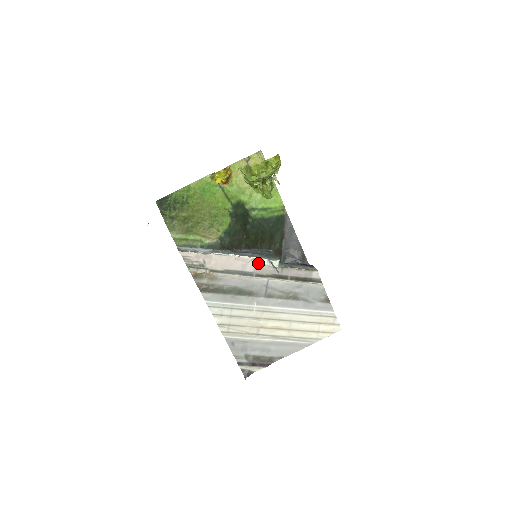
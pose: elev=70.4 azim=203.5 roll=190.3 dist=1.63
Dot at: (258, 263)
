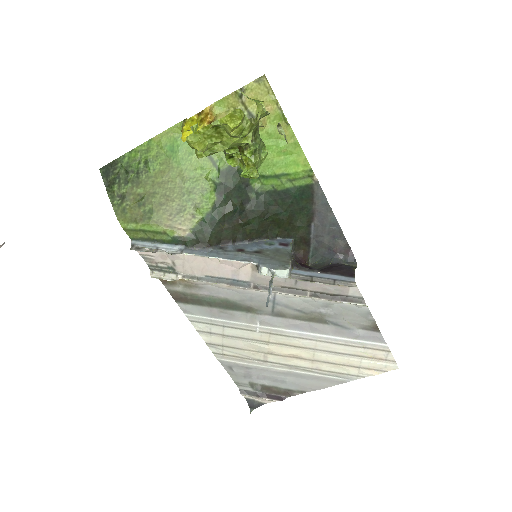
Dot at: (256, 269)
